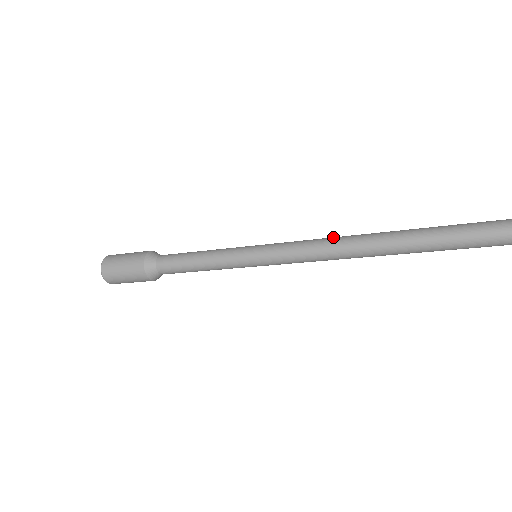
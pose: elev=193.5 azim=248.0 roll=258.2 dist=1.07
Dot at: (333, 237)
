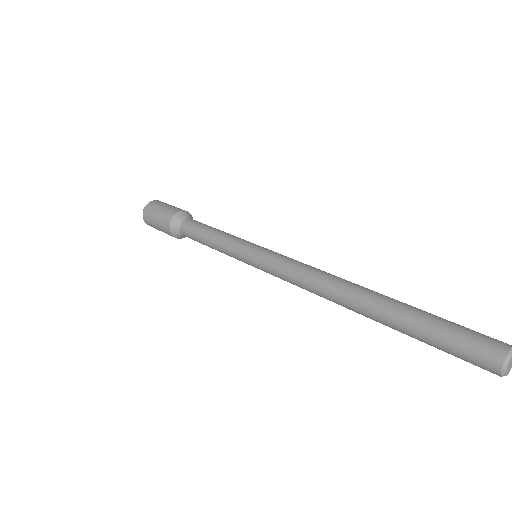
Dot at: (322, 271)
